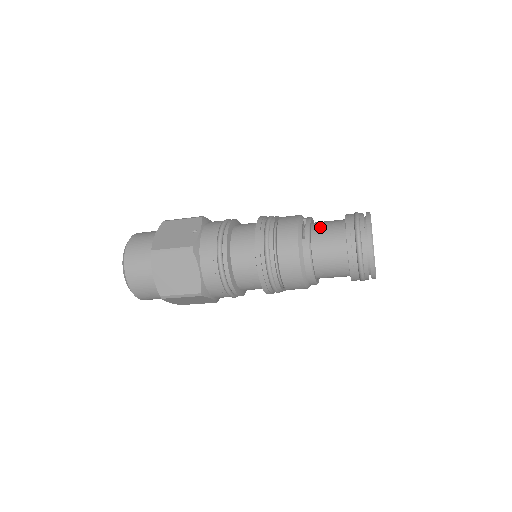
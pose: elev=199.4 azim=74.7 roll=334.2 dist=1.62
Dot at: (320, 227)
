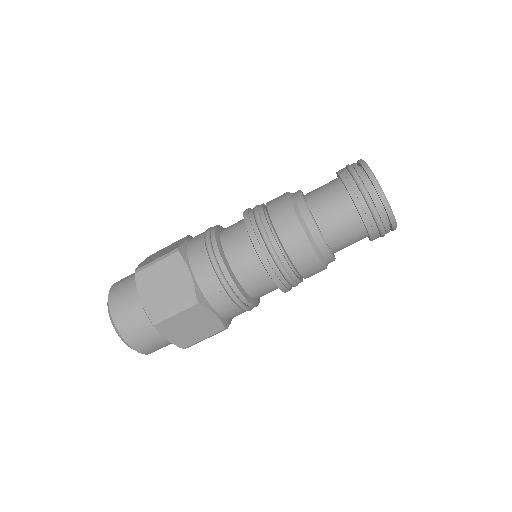
Dot at: occluded
